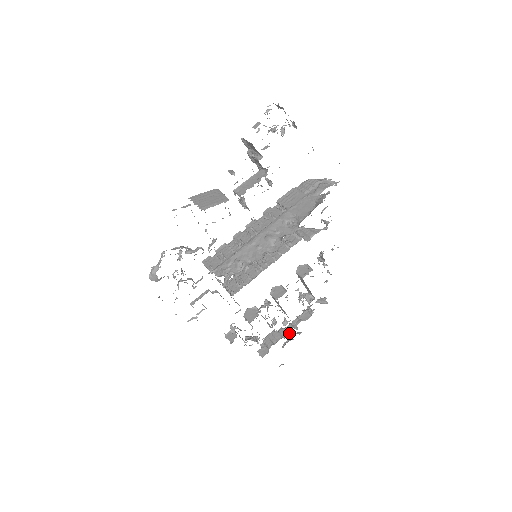
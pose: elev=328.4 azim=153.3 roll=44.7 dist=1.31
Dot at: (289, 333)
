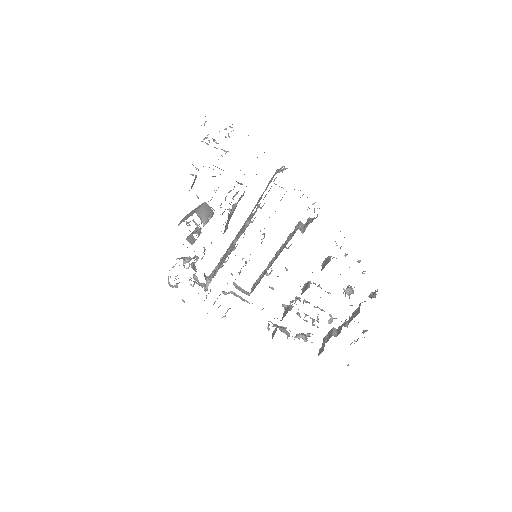
Dot at: (340, 331)
